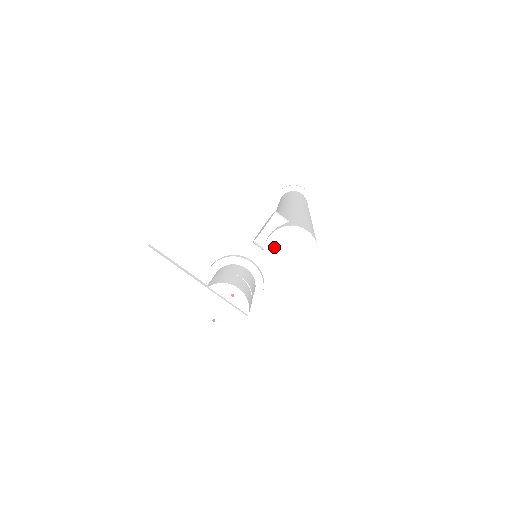
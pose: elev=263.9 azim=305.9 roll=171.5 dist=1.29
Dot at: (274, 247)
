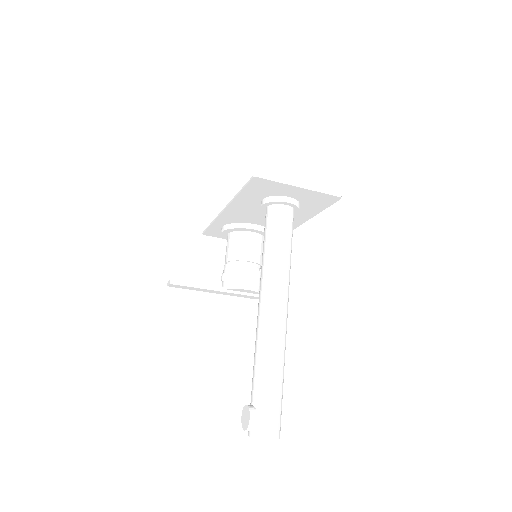
Dot at: occluded
